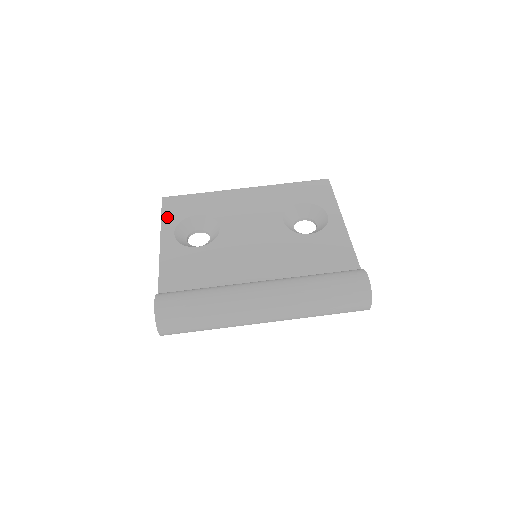
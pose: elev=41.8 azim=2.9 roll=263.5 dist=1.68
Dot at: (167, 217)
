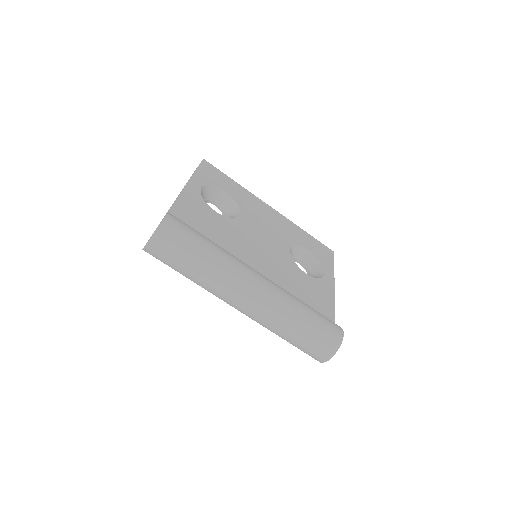
Dot at: (201, 173)
